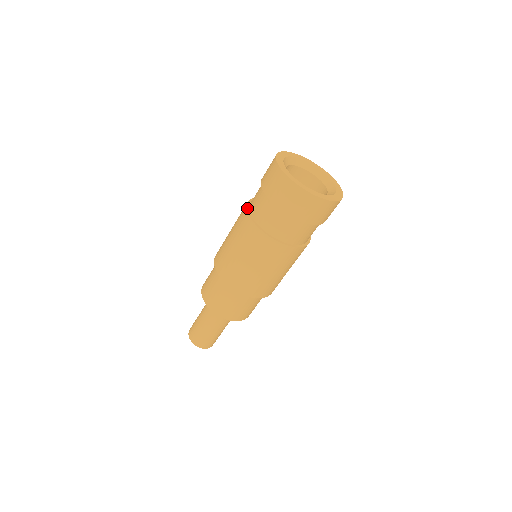
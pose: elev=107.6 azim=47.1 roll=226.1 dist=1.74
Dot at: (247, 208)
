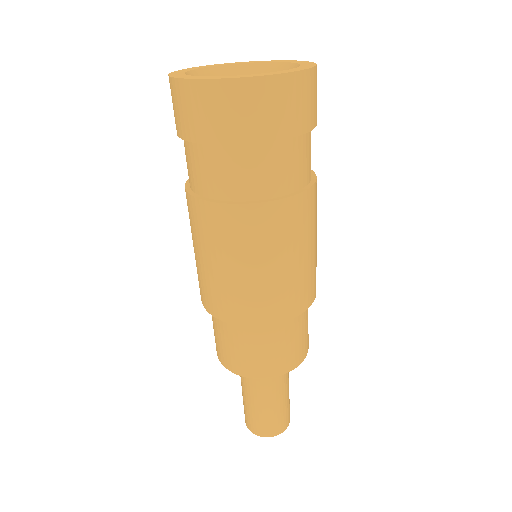
Dot at: occluded
